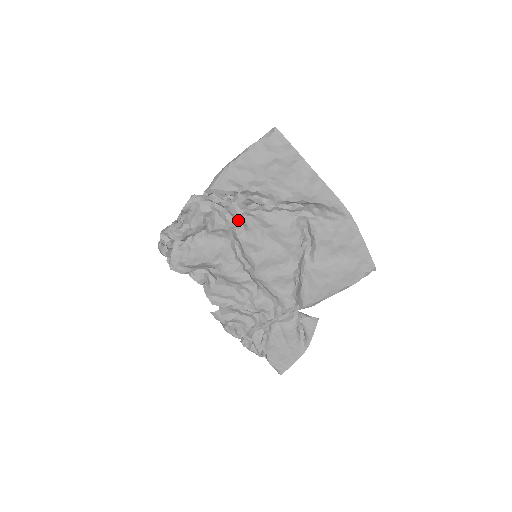
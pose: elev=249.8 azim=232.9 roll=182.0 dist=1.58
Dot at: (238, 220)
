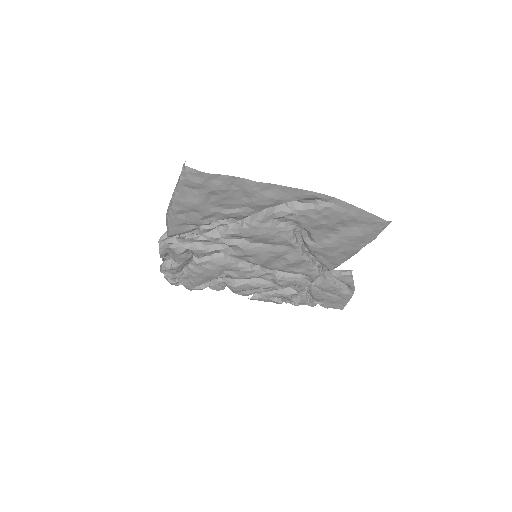
Dot at: occluded
